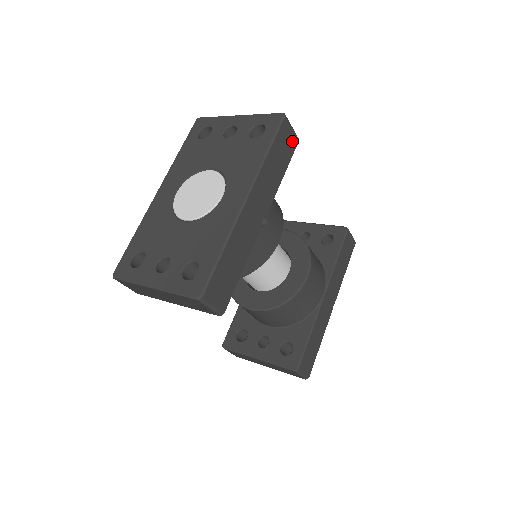
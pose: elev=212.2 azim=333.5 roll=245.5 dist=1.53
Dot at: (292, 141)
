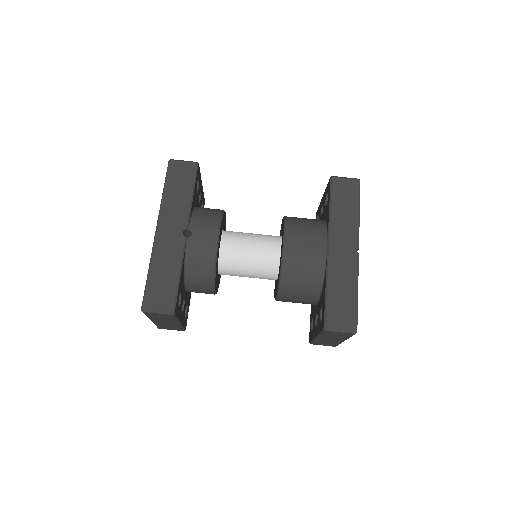
Dot at: (188, 169)
